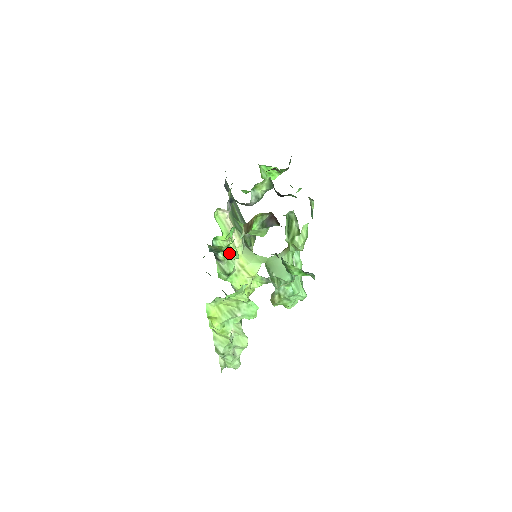
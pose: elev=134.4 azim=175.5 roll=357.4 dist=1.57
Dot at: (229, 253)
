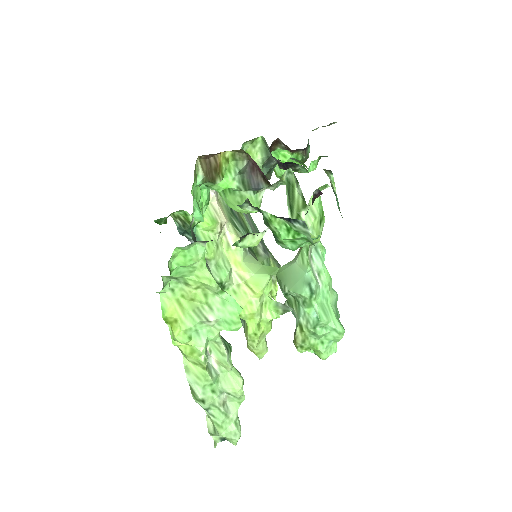
Dot at: (220, 254)
